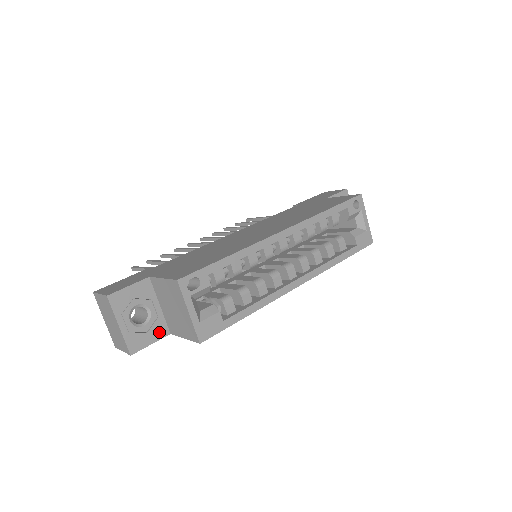
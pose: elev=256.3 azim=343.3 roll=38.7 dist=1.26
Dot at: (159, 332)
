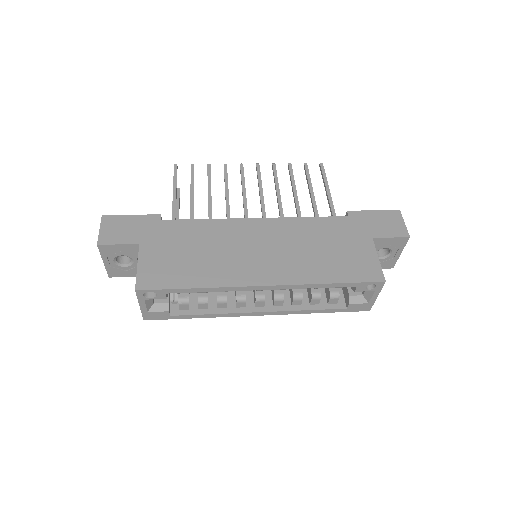
Dot at: occluded
